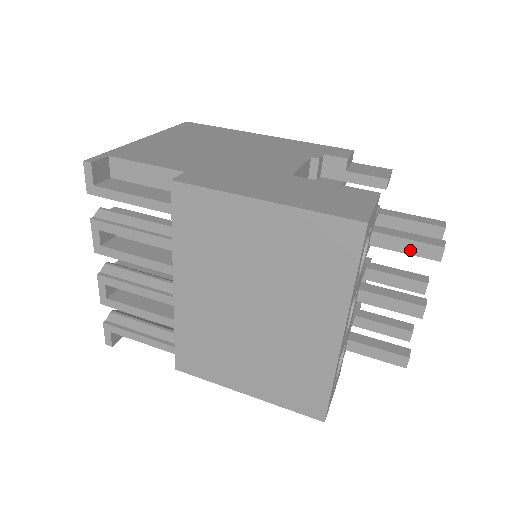
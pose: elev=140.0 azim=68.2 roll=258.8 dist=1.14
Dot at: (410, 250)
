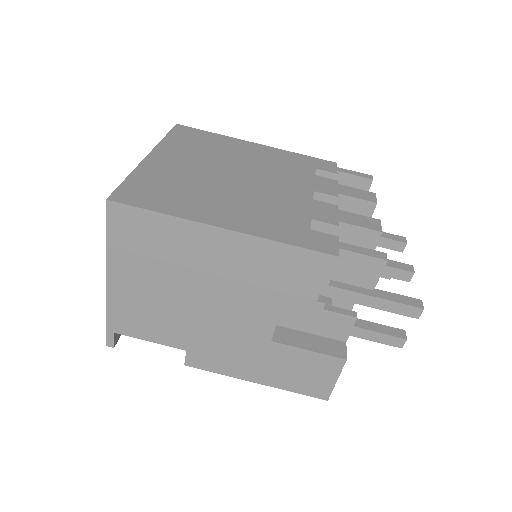
Dot at: occluded
